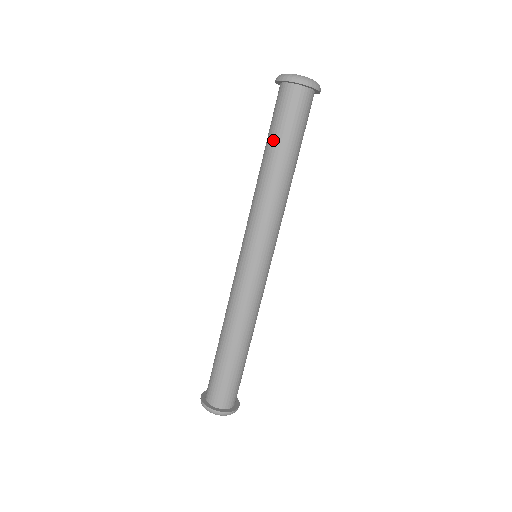
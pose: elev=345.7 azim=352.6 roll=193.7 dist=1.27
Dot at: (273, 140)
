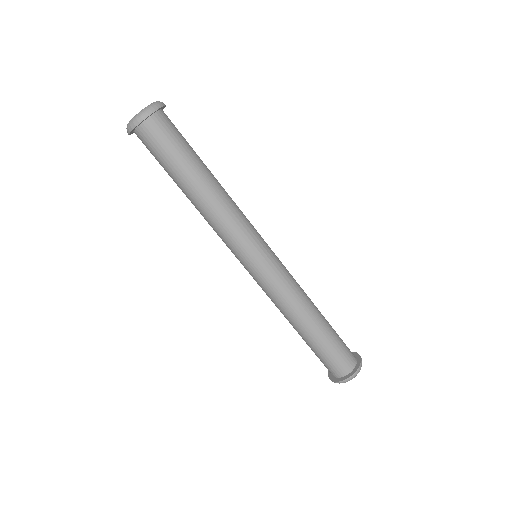
Dot at: occluded
